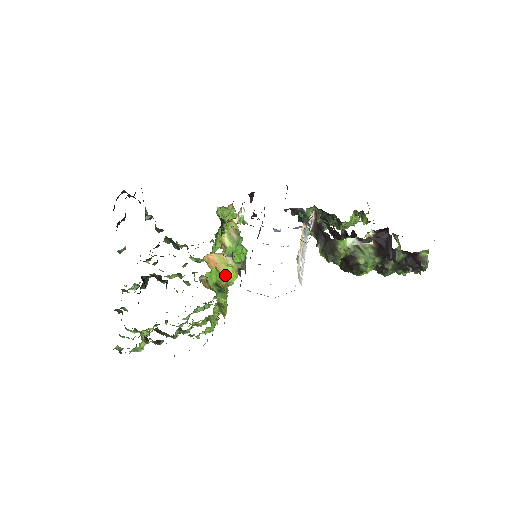
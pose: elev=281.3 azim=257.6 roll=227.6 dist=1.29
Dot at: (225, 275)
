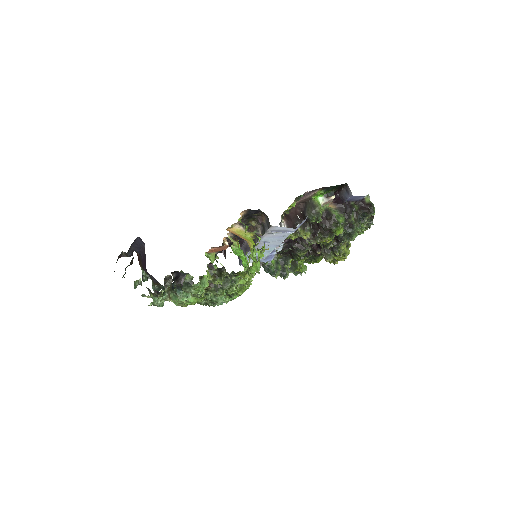
Dot at: (247, 241)
